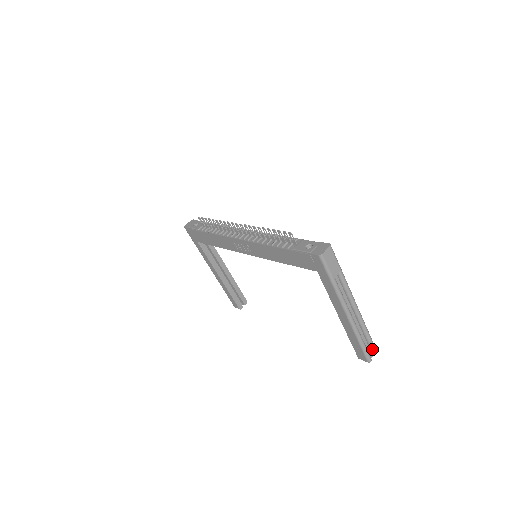
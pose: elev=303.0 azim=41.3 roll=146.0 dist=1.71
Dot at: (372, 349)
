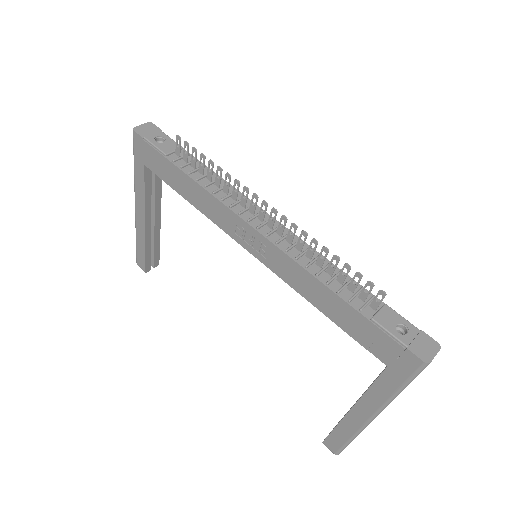
Dot at: occluded
